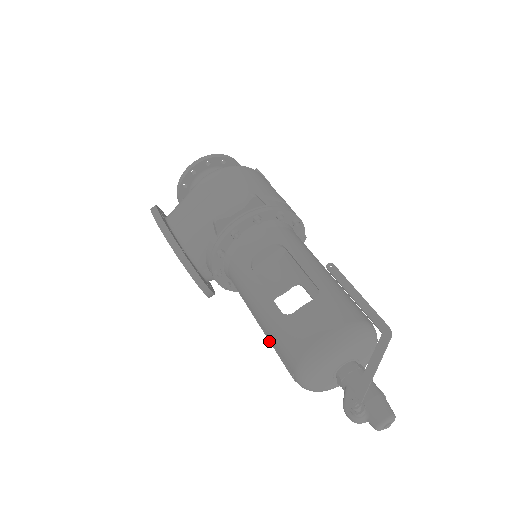
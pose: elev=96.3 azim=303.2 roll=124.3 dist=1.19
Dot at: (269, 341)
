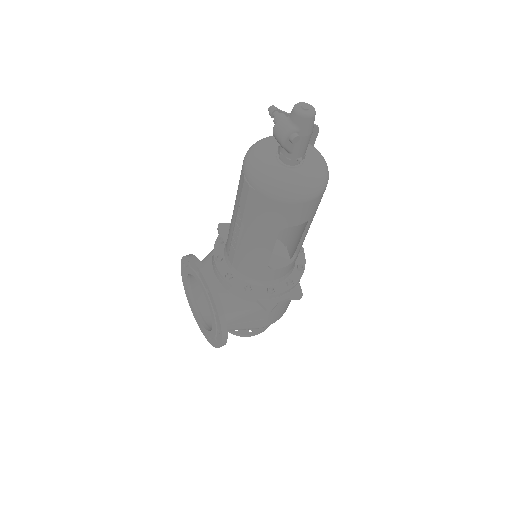
Dot at: (238, 208)
